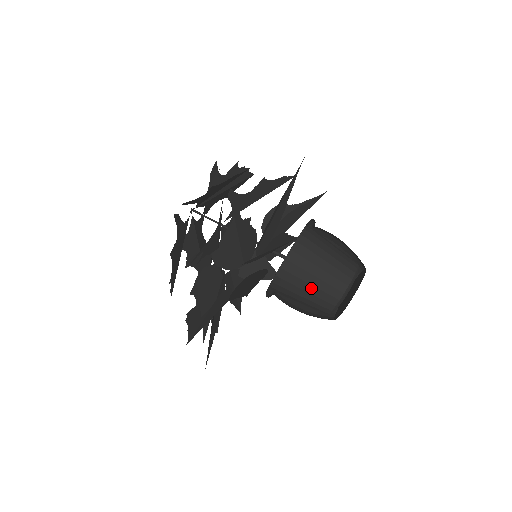
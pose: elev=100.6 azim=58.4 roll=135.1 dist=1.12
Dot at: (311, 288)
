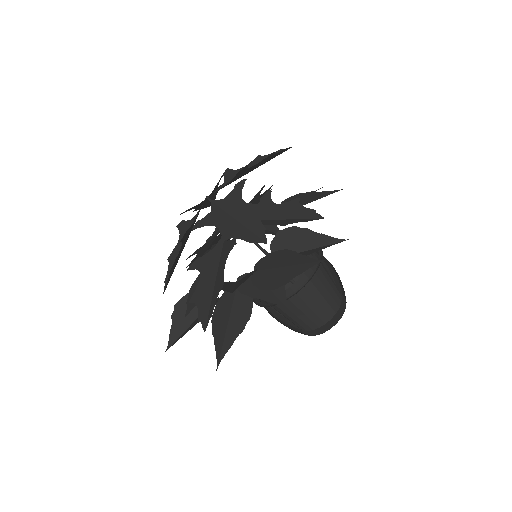
Dot at: (288, 316)
